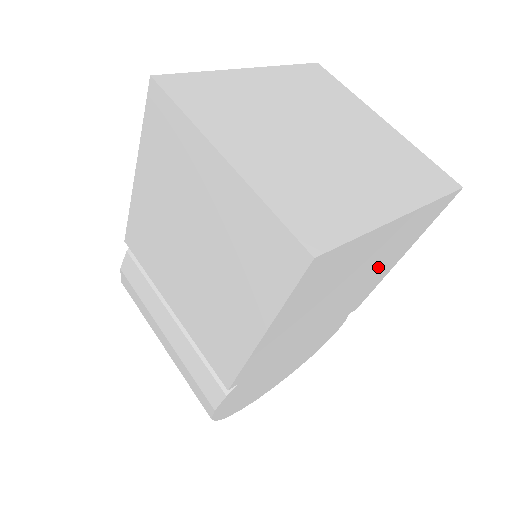
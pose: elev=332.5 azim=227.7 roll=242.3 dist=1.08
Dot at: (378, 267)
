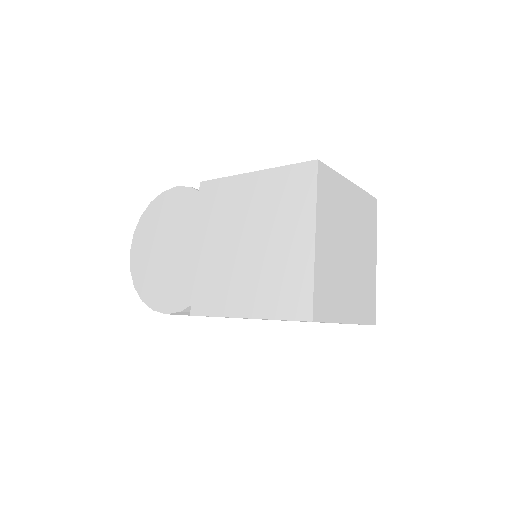
Dot at: occluded
